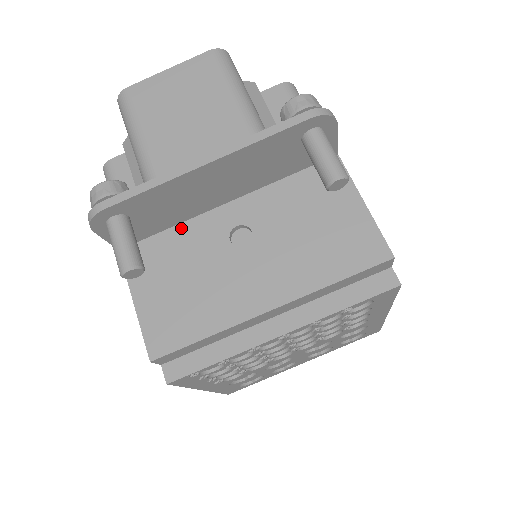
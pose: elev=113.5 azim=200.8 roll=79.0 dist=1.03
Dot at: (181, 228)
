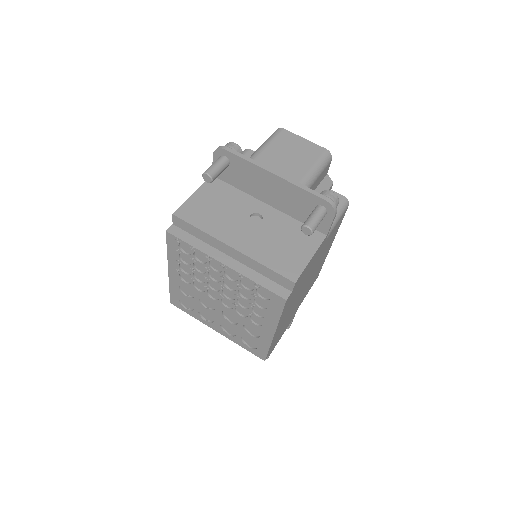
Dot at: (241, 193)
